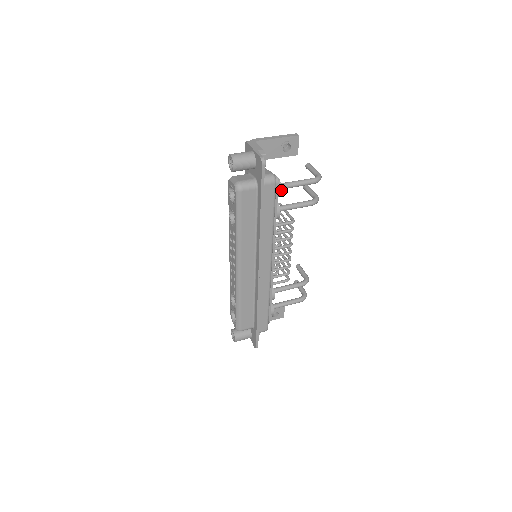
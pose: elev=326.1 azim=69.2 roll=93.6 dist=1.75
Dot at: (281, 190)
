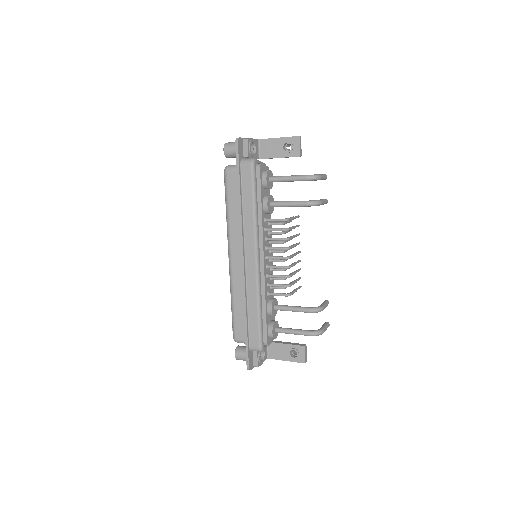
Dot at: (266, 178)
